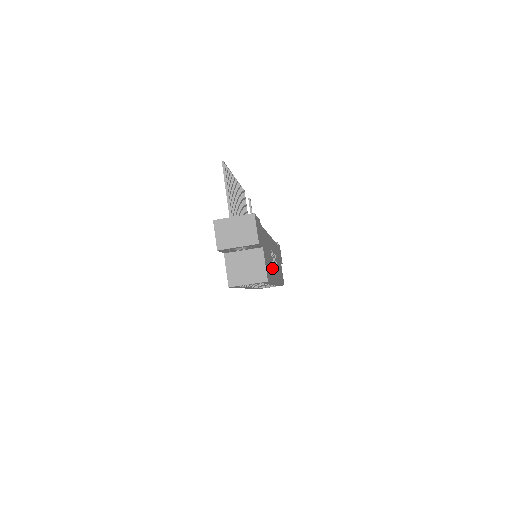
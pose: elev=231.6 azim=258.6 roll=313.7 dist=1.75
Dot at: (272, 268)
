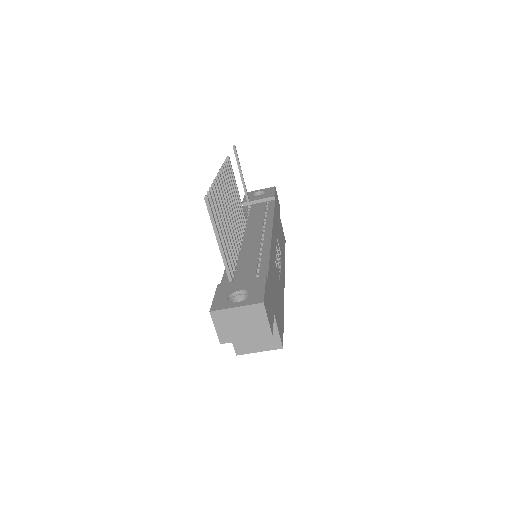
Dot at: (280, 289)
